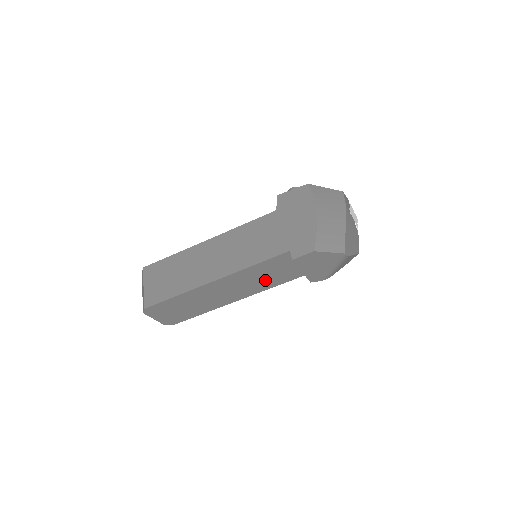
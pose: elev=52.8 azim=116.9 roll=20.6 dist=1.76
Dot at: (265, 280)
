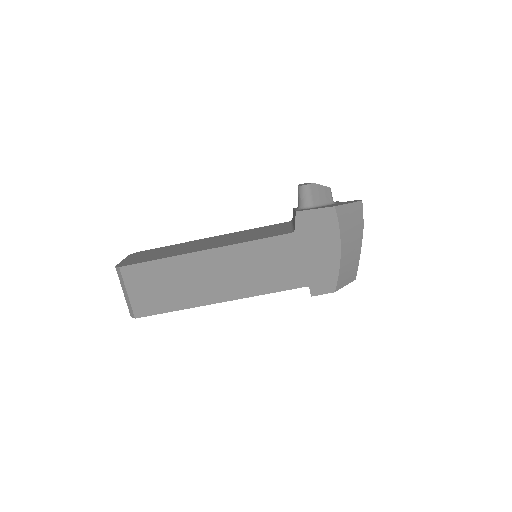
Dot at: occluded
